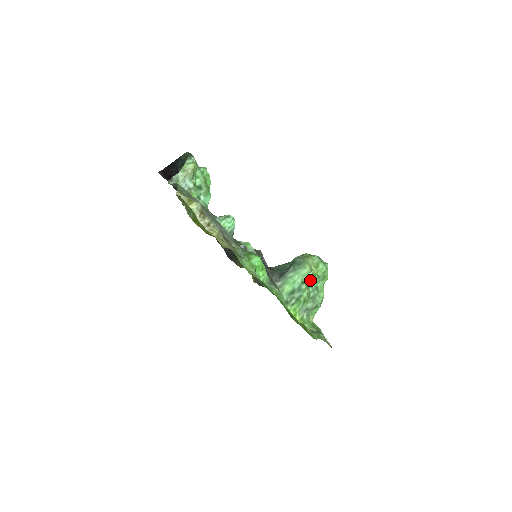
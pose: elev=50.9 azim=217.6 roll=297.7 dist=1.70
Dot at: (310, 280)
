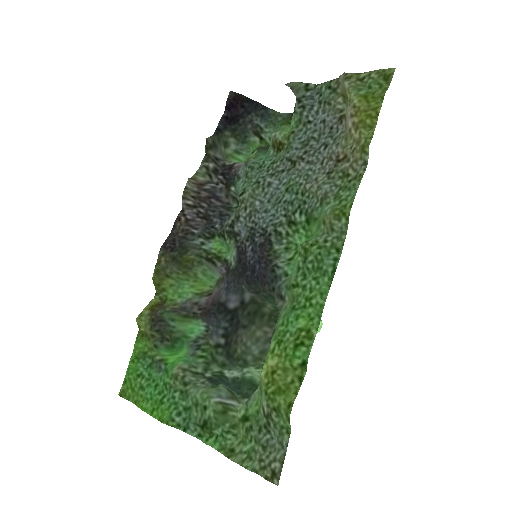
Dot at: occluded
